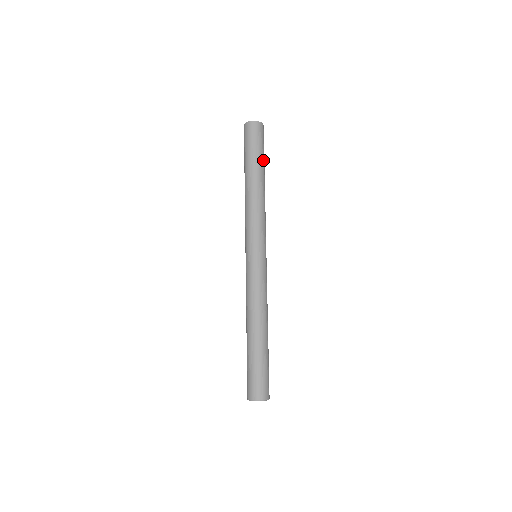
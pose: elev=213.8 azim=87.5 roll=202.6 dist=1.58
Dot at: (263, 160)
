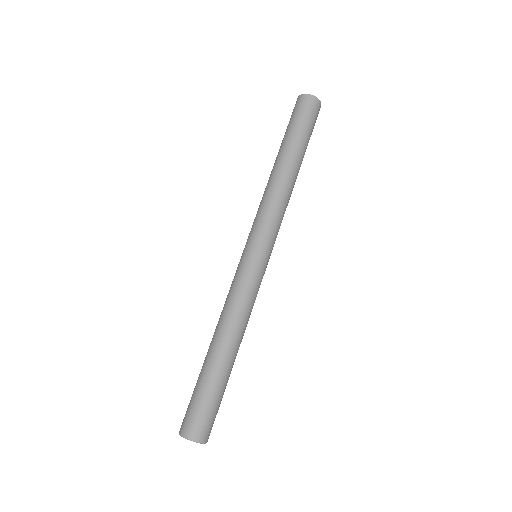
Dot at: (299, 139)
